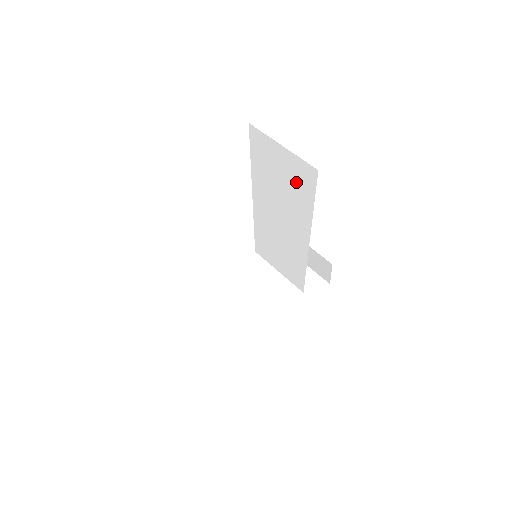
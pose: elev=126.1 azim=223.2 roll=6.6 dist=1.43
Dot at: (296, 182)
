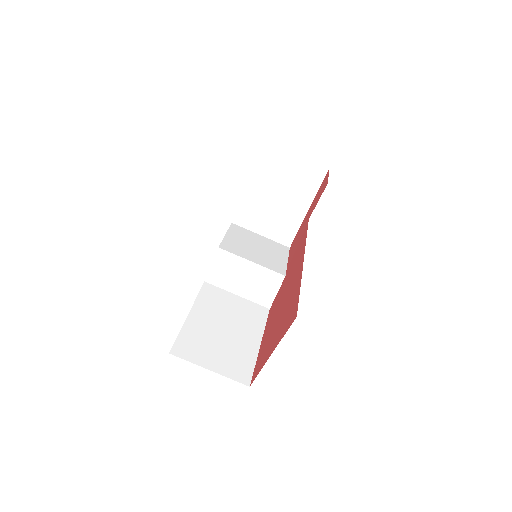
Dot at: occluded
